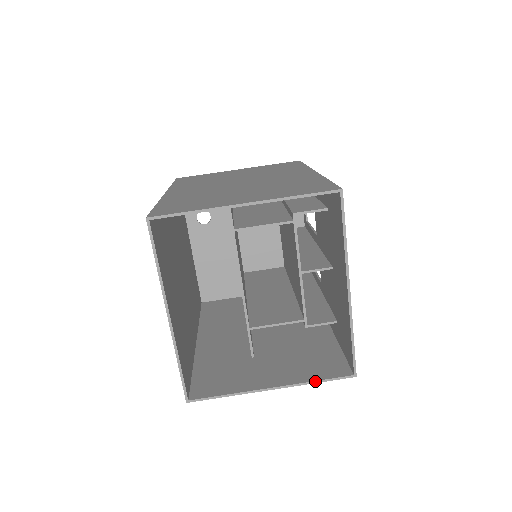
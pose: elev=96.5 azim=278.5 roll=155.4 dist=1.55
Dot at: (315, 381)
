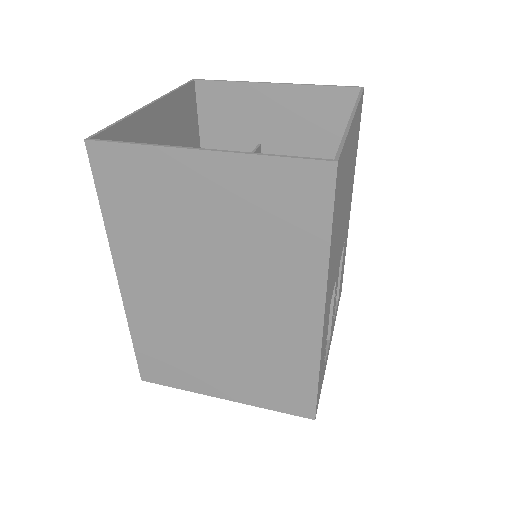
Dot at: (270, 154)
